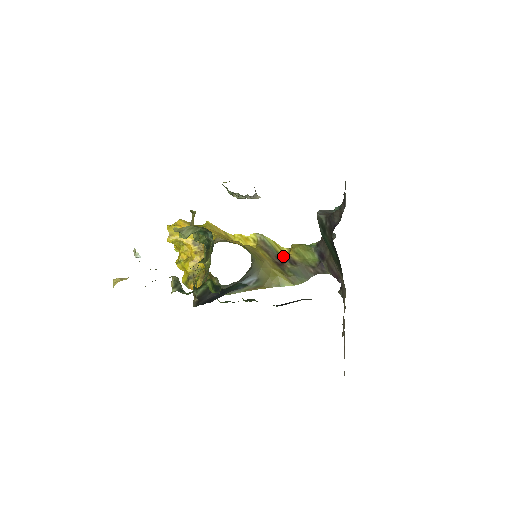
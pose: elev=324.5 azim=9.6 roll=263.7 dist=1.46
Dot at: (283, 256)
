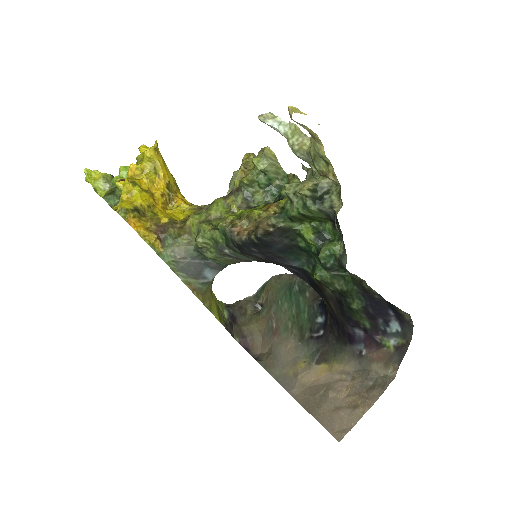
Dot at: occluded
